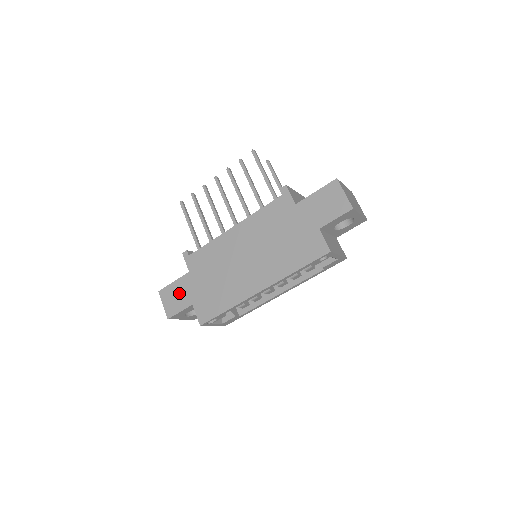
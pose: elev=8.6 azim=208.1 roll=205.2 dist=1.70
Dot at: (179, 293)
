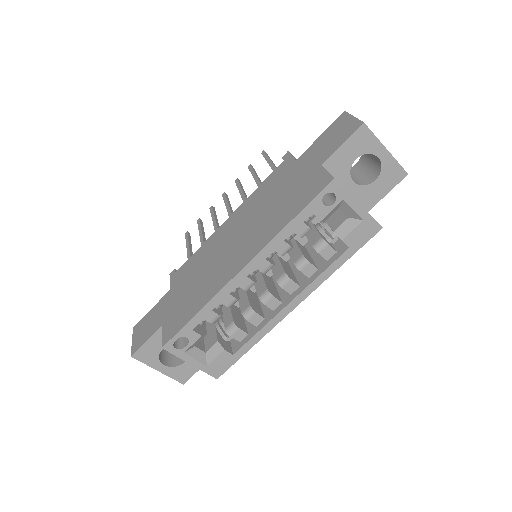
Dot at: (152, 318)
